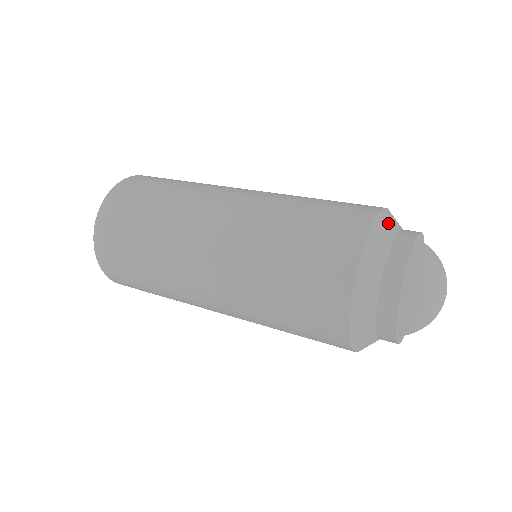
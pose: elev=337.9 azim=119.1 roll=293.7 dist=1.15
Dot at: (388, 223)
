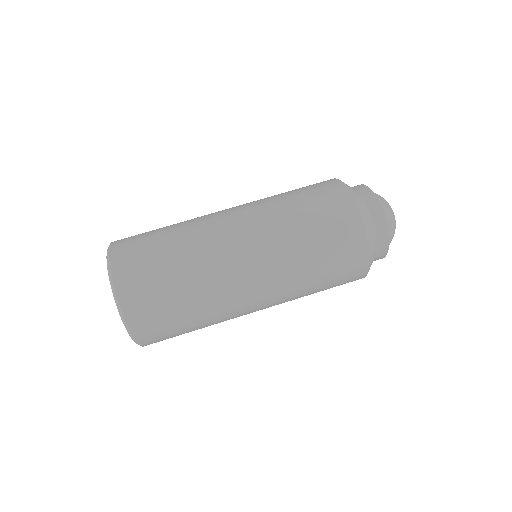
Dot at: (365, 214)
